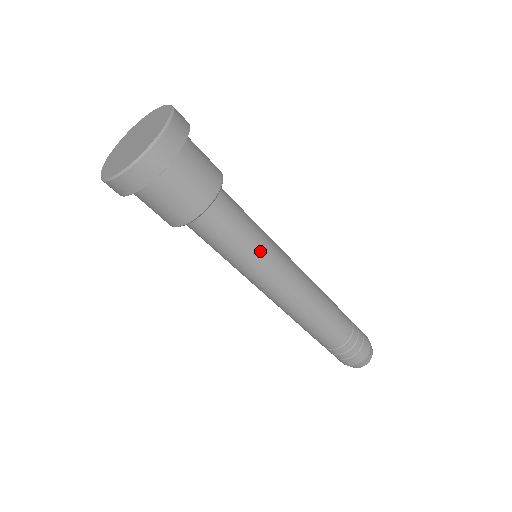
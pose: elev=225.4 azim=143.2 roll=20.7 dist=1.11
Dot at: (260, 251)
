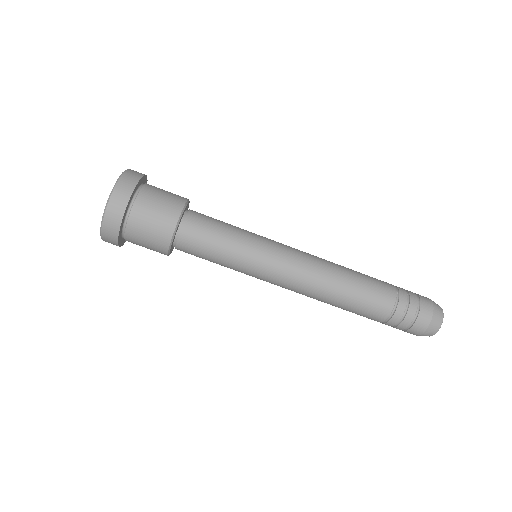
Dot at: (245, 252)
